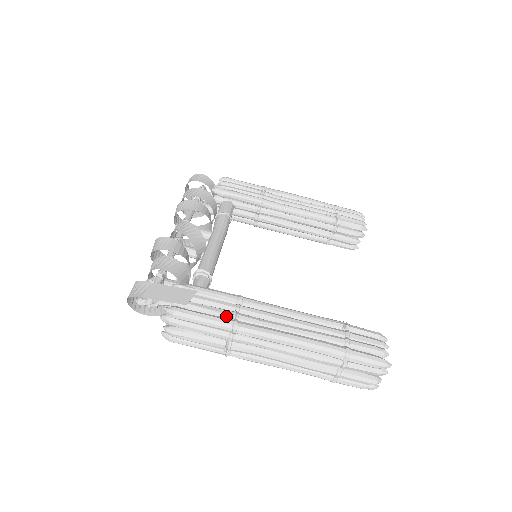
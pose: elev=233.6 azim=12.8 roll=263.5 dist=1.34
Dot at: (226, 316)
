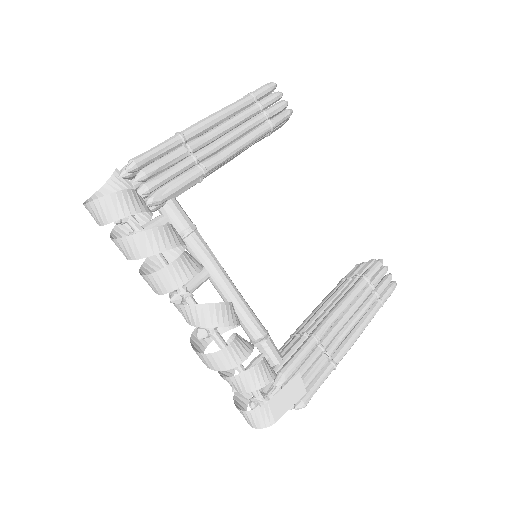
Dot at: (325, 366)
